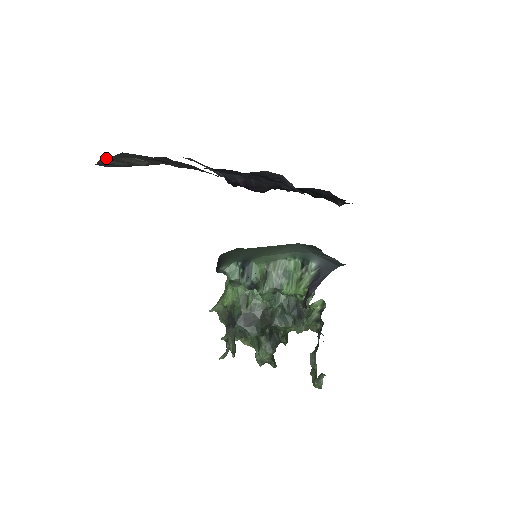
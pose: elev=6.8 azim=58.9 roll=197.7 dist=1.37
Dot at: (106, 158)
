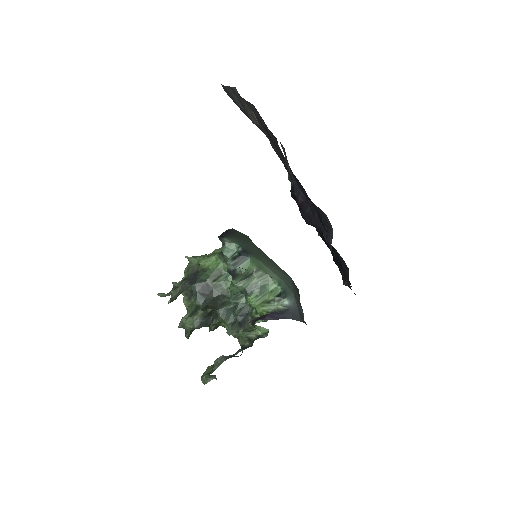
Dot at: (235, 90)
